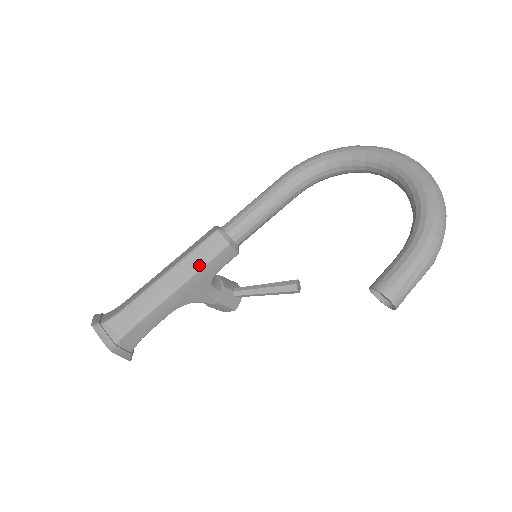
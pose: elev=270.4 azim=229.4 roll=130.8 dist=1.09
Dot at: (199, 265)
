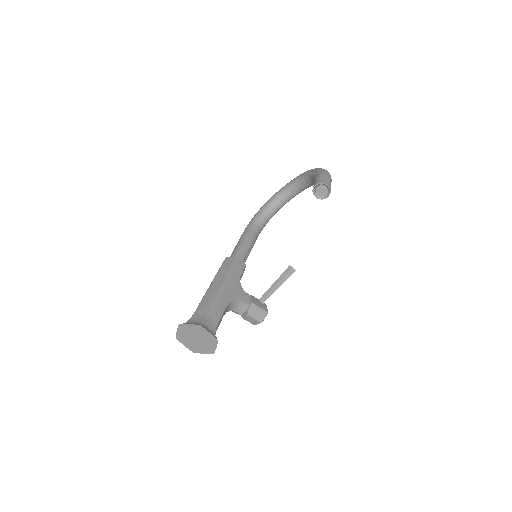
Dot at: (227, 272)
